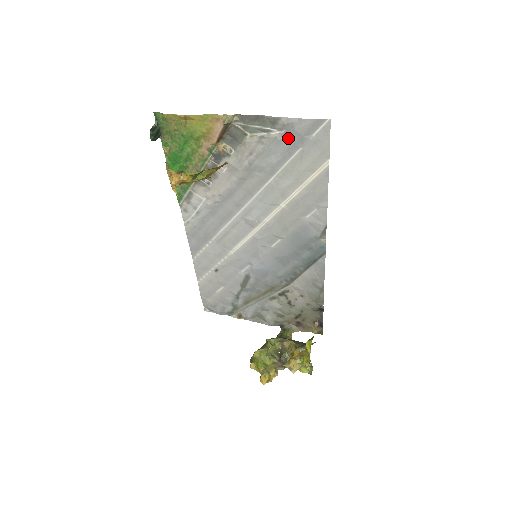
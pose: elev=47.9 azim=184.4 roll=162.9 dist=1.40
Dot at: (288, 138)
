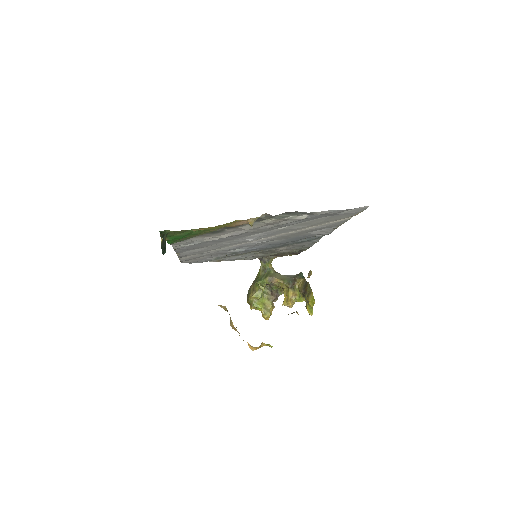
Dot at: (317, 216)
